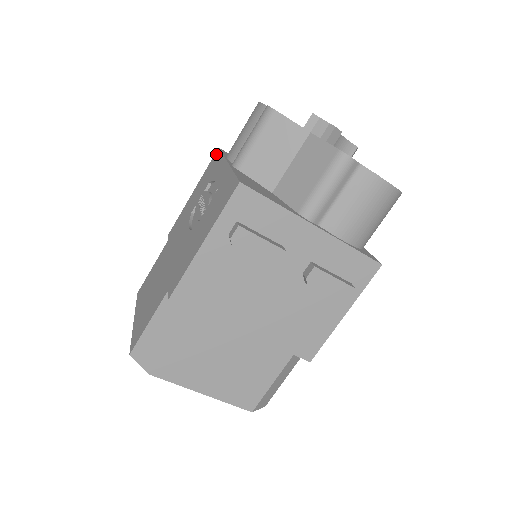
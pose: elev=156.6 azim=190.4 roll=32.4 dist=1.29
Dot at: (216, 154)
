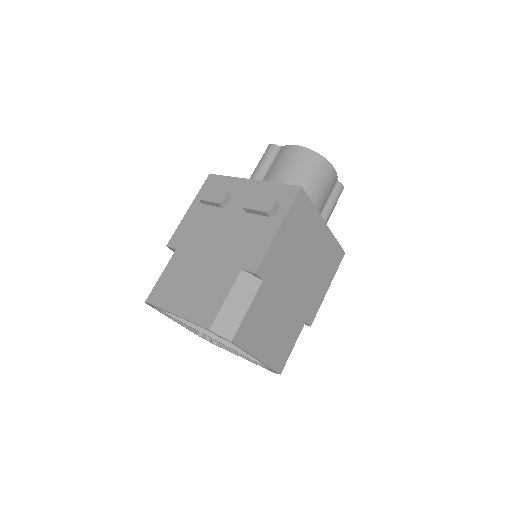
Dot at: occluded
